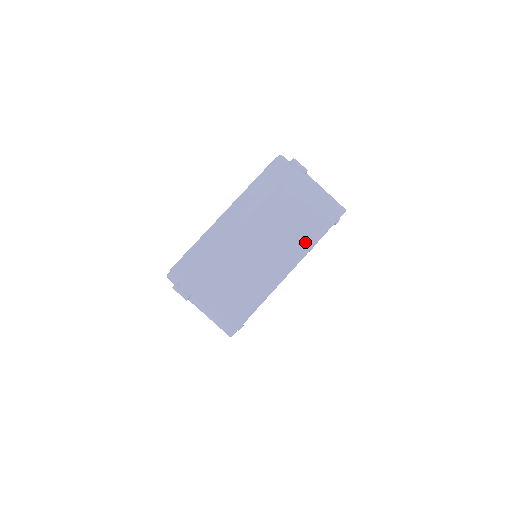
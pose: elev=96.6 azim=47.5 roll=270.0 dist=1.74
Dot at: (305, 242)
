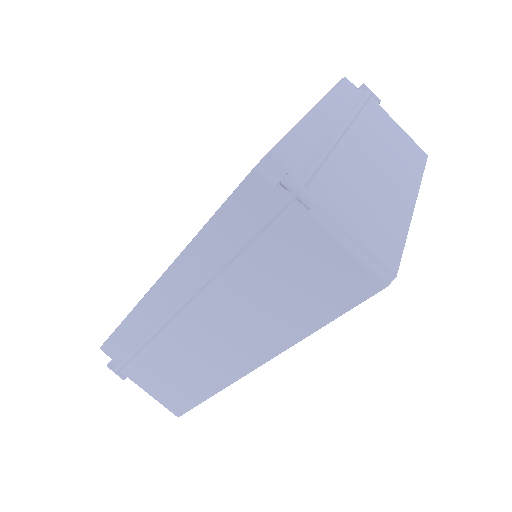
Dot at: (413, 173)
